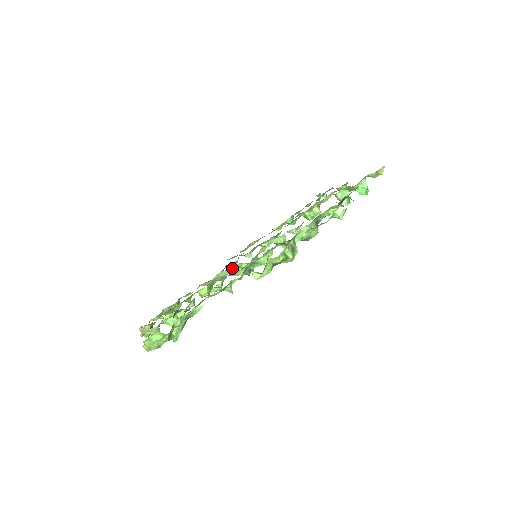
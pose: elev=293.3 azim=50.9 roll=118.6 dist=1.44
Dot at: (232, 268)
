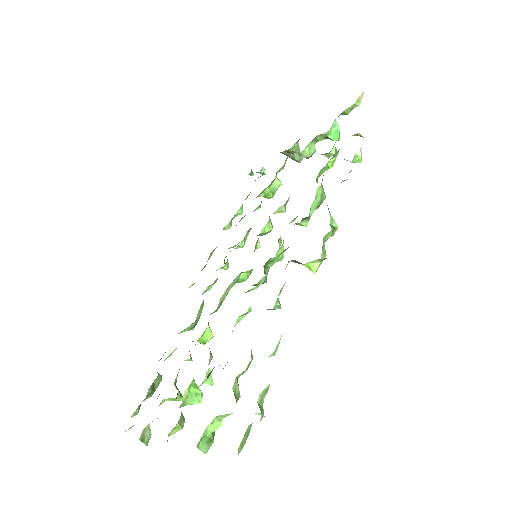
Dot at: (231, 285)
